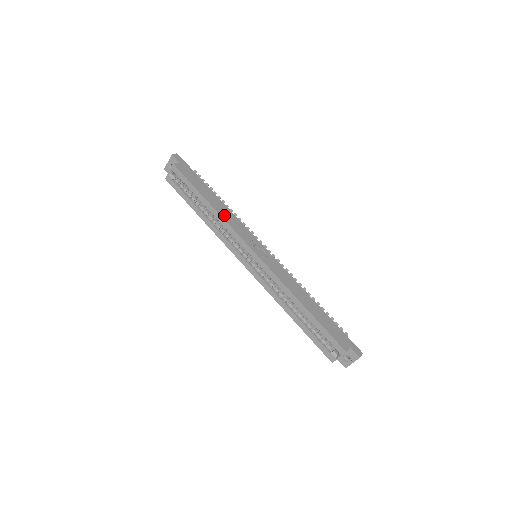
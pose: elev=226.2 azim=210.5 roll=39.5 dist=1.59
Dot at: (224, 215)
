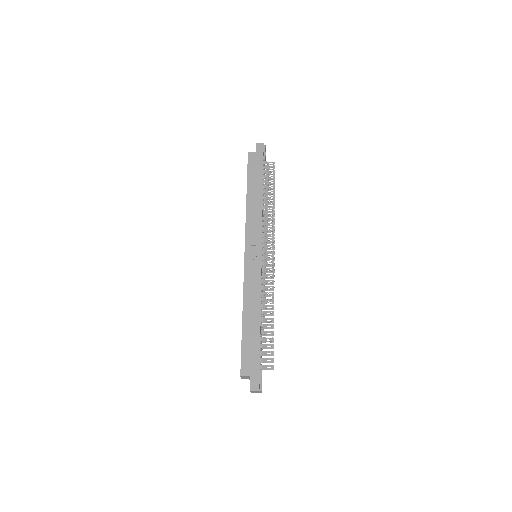
Dot at: (250, 209)
